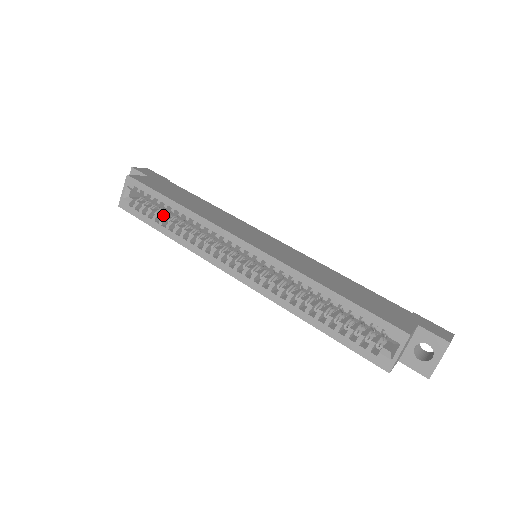
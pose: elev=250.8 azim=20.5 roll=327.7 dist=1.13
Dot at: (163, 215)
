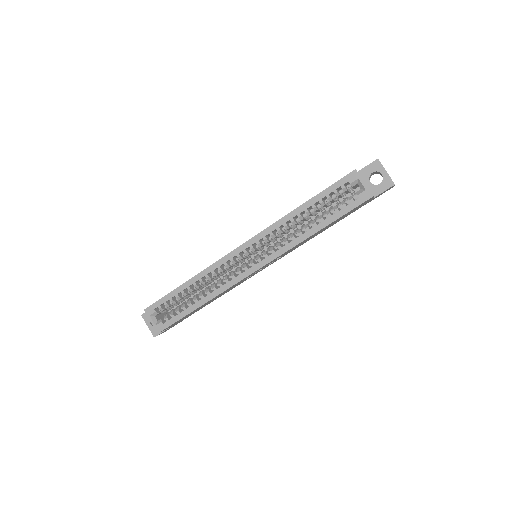
Dot at: (187, 303)
